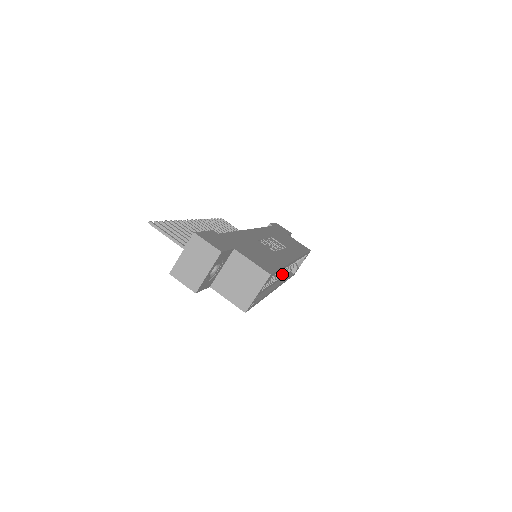
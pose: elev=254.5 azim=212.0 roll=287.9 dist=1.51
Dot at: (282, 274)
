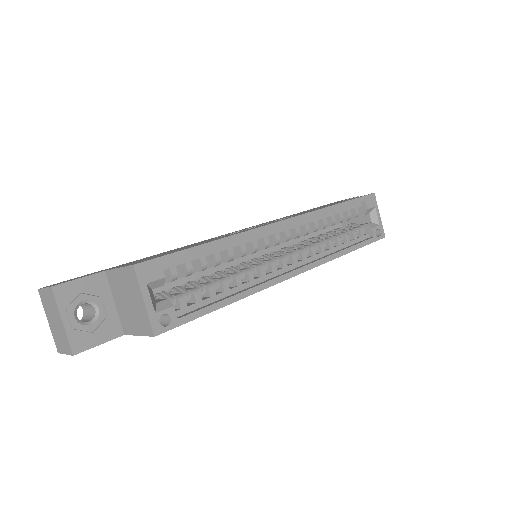
Dot at: (310, 250)
